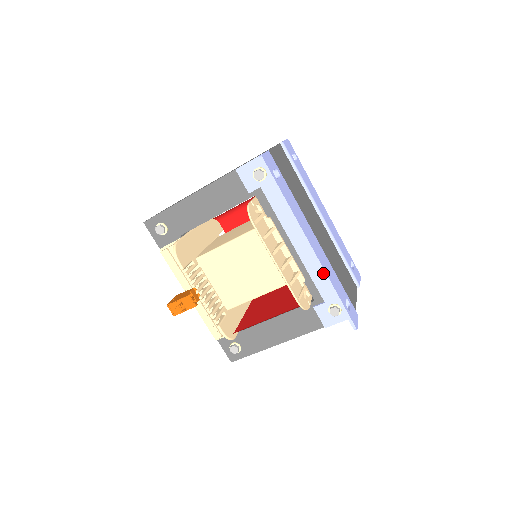
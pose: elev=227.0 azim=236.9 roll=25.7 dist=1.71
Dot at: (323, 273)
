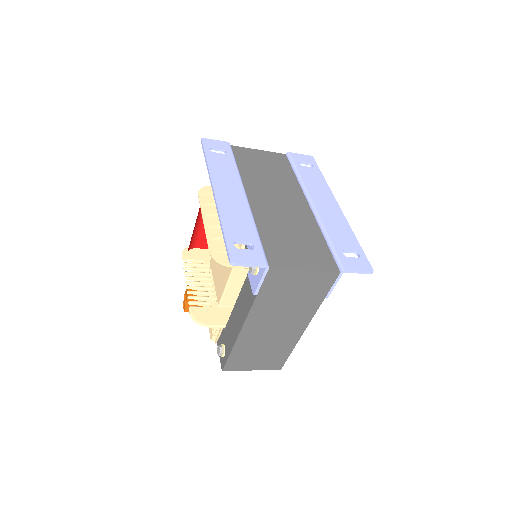
Dot at: (217, 211)
